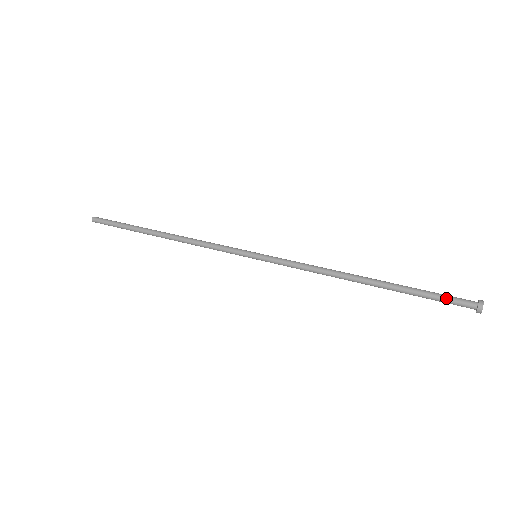
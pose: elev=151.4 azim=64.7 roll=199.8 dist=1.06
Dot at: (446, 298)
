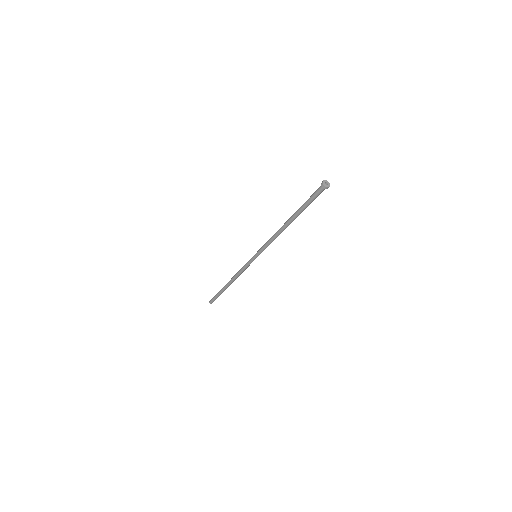
Dot at: (314, 194)
